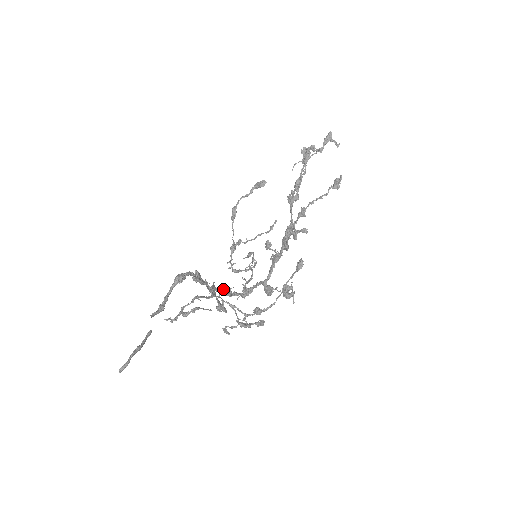
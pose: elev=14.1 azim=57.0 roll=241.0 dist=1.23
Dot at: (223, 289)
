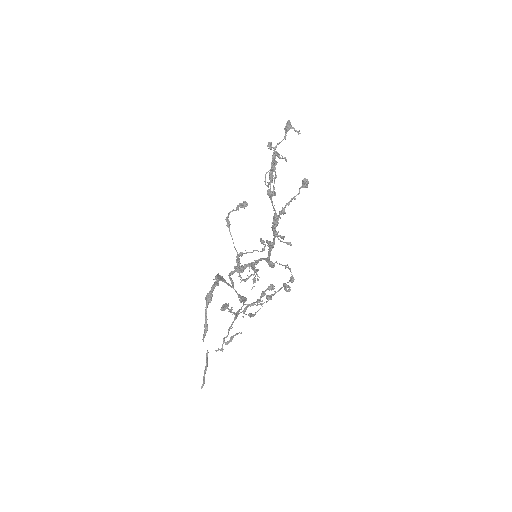
Dot at: (237, 270)
